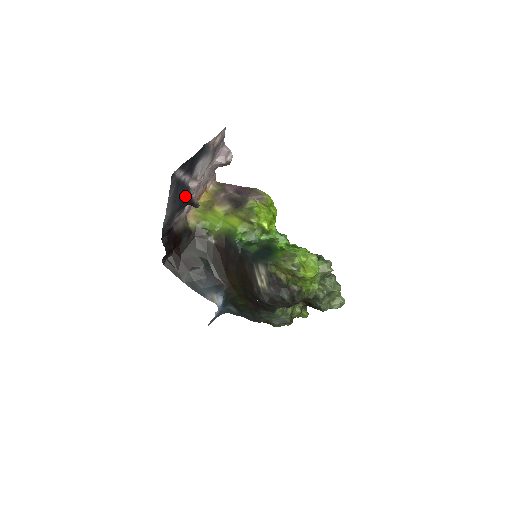
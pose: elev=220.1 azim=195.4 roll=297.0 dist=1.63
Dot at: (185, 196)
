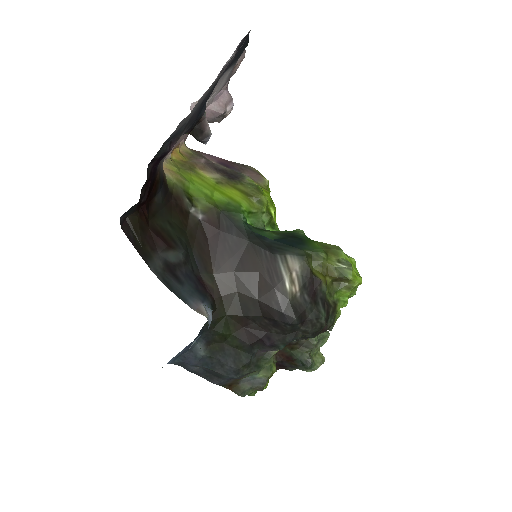
Dot at: (201, 110)
